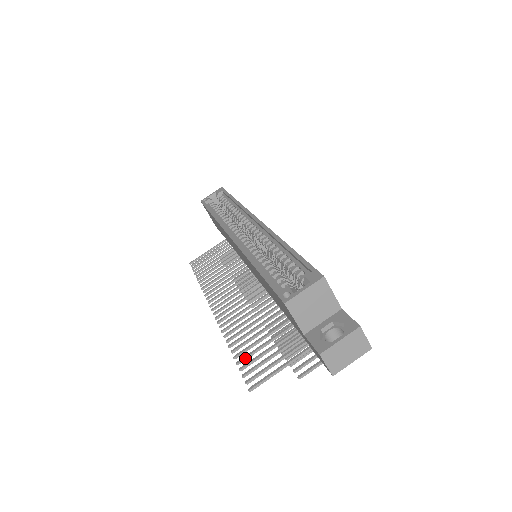
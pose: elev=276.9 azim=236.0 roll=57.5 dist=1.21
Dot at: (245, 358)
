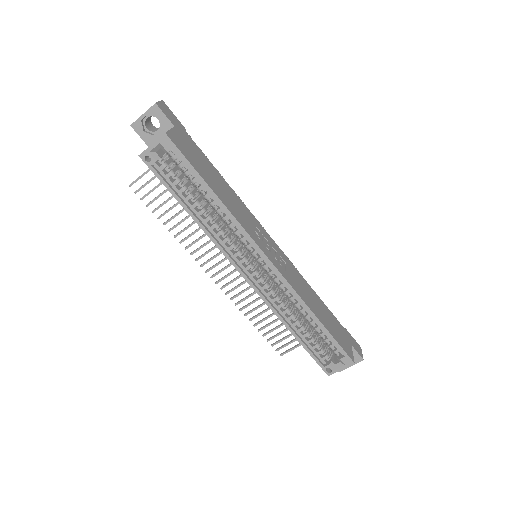
Dot at: occluded
